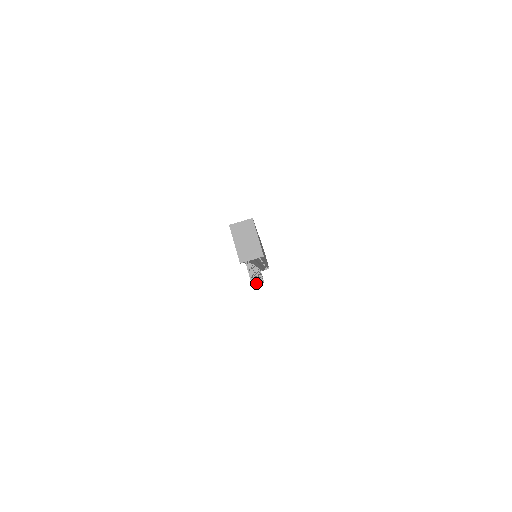
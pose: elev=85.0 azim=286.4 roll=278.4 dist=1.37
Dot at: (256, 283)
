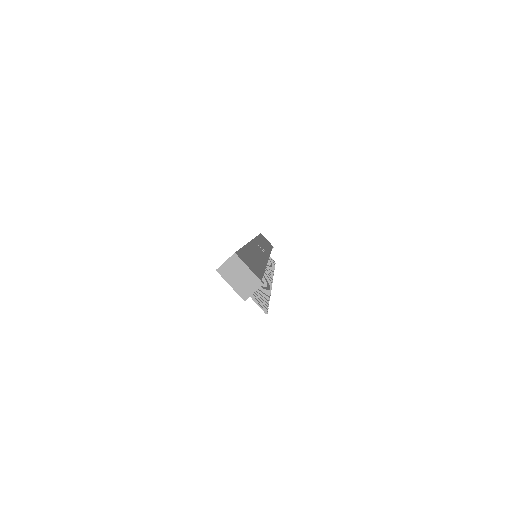
Dot at: (269, 297)
